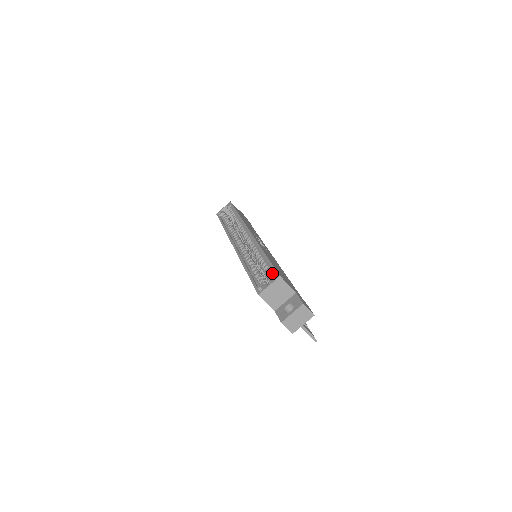
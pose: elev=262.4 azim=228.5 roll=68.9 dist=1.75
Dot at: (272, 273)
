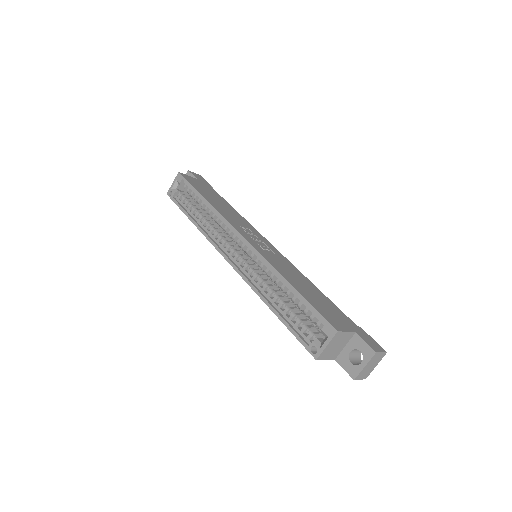
Dot at: occluded
